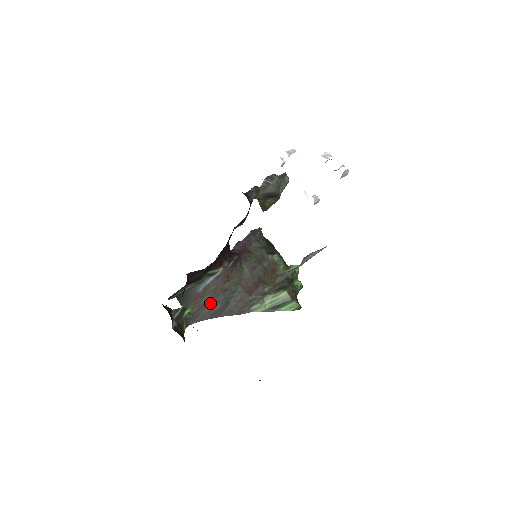
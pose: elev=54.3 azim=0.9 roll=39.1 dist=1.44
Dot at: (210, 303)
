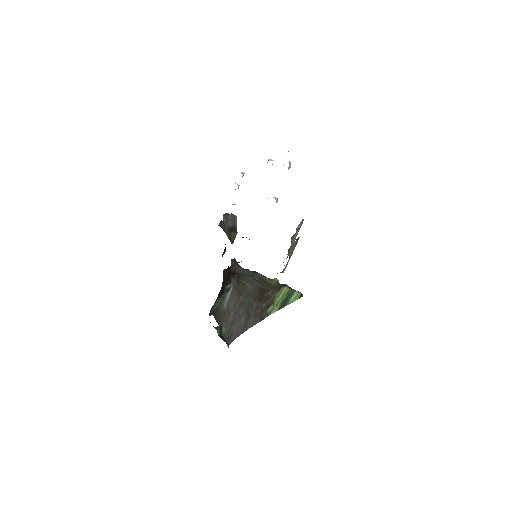
Dot at: (236, 319)
